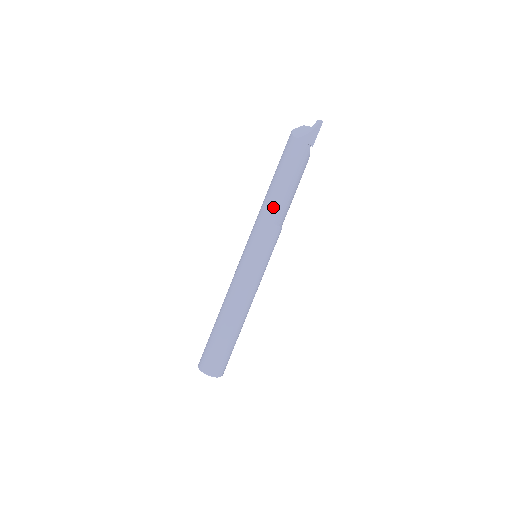
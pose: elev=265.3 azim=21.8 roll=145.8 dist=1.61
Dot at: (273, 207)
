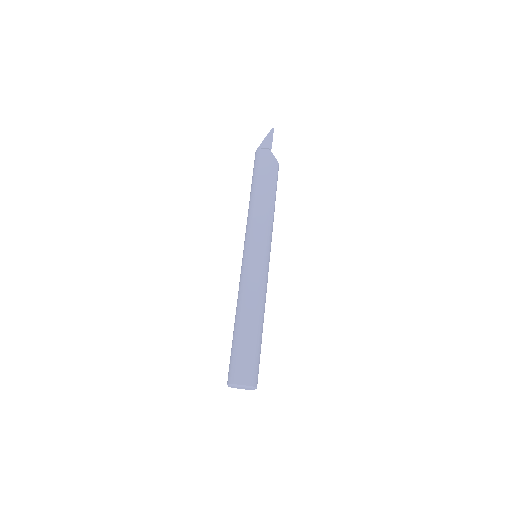
Dot at: (251, 206)
